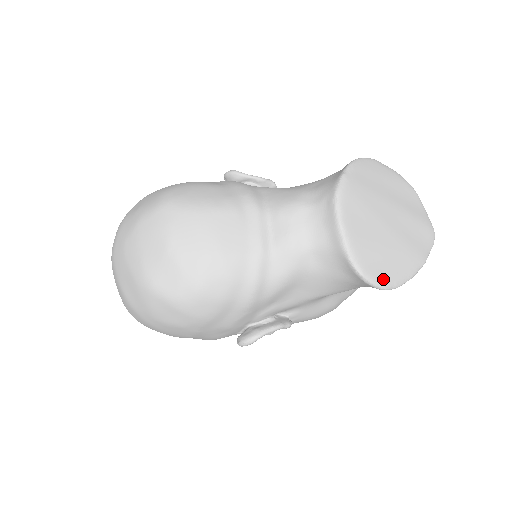
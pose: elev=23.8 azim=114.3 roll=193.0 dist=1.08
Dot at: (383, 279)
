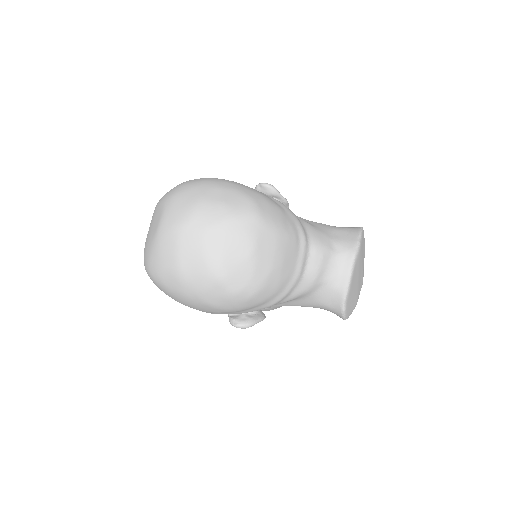
Dot at: (348, 314)
